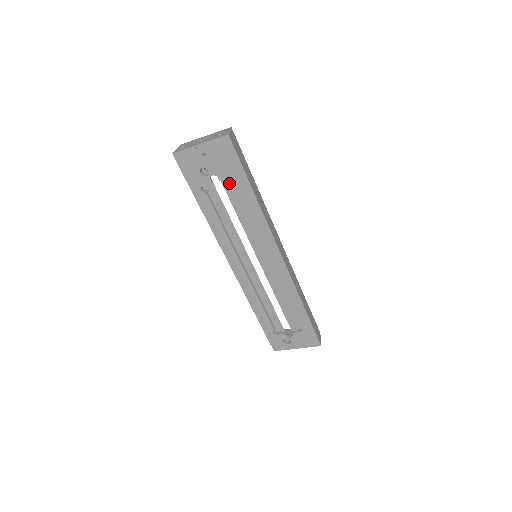
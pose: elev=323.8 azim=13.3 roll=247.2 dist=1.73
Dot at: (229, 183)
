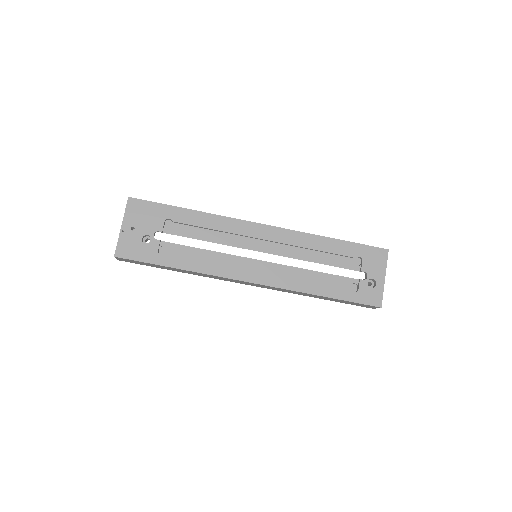
Dot at: (170, 228)
